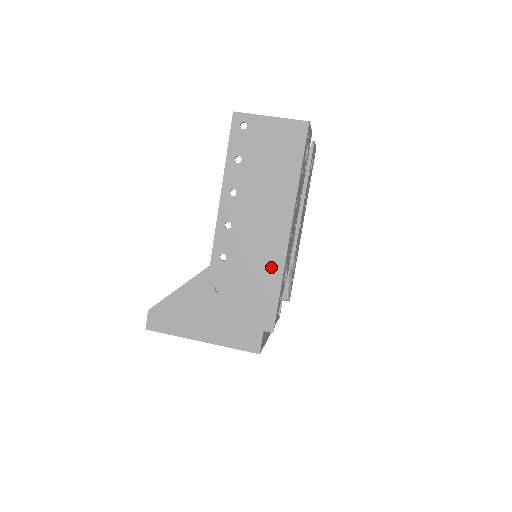
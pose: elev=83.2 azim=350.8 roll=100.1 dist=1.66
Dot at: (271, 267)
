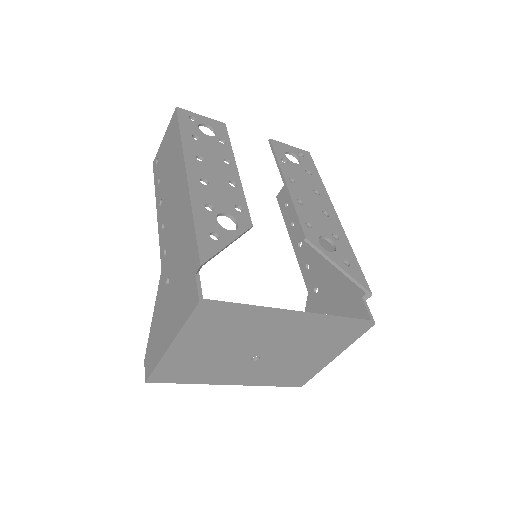
Dot at: (185, 215)
